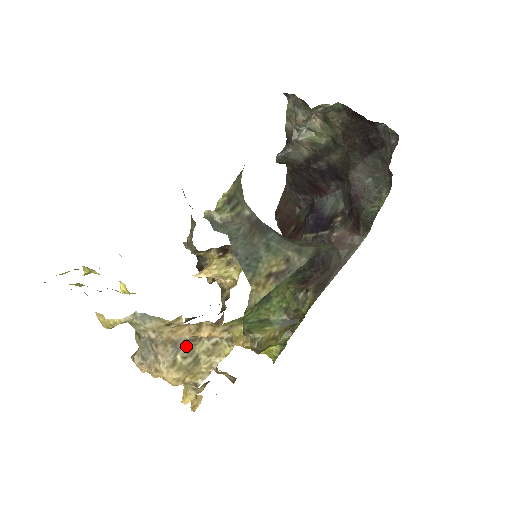
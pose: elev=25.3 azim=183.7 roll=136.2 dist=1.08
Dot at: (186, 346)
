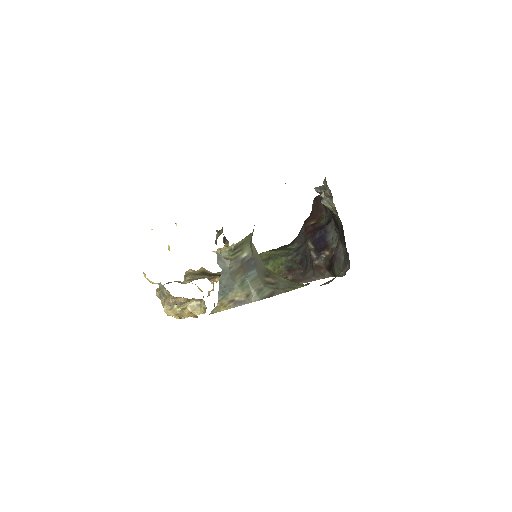
Dot at: (181, 303)
